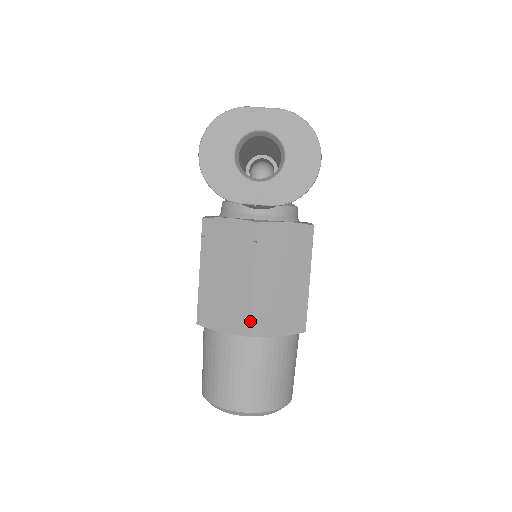
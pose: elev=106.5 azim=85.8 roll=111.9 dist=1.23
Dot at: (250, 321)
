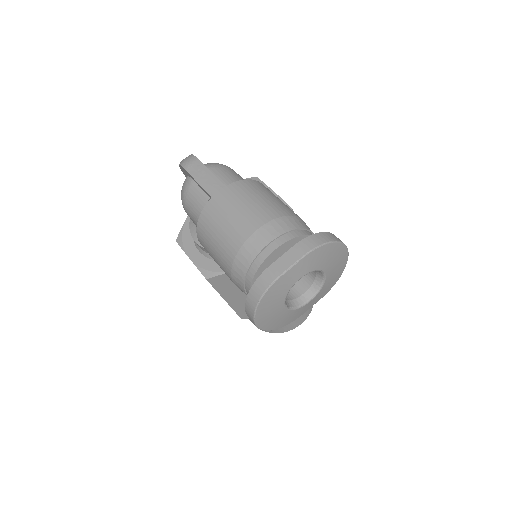
Dot at: occluded
